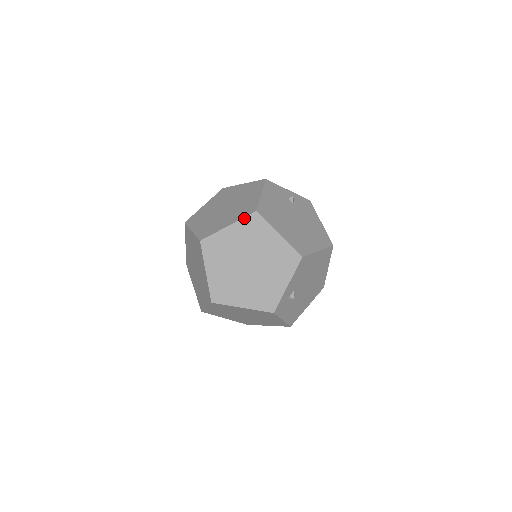
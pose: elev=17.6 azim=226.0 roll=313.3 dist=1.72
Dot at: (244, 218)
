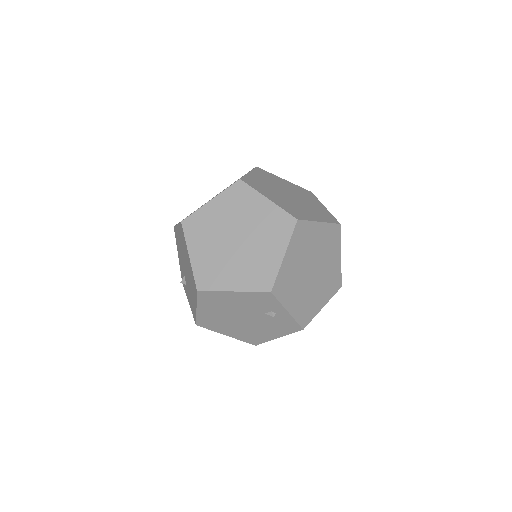
Dot at: (254, 169)
